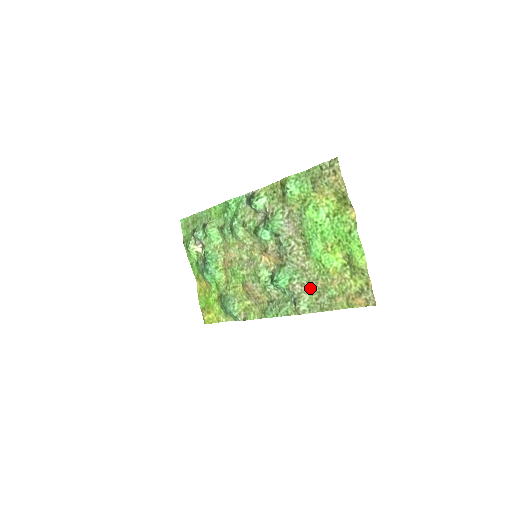
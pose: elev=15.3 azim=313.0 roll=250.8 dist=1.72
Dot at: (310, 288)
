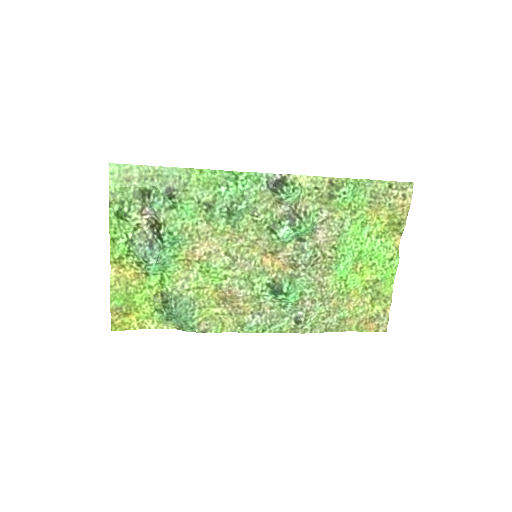
Dot at: (320, 306)
